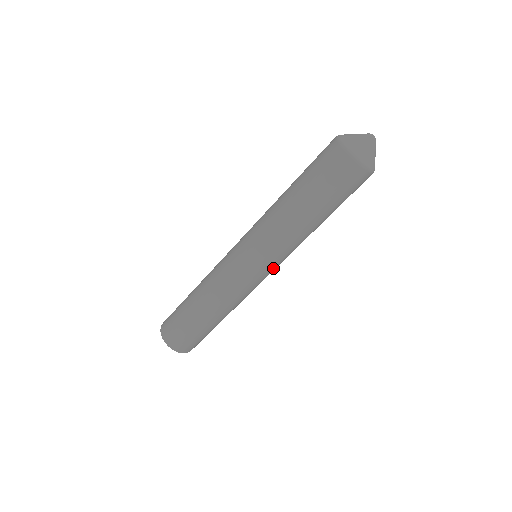
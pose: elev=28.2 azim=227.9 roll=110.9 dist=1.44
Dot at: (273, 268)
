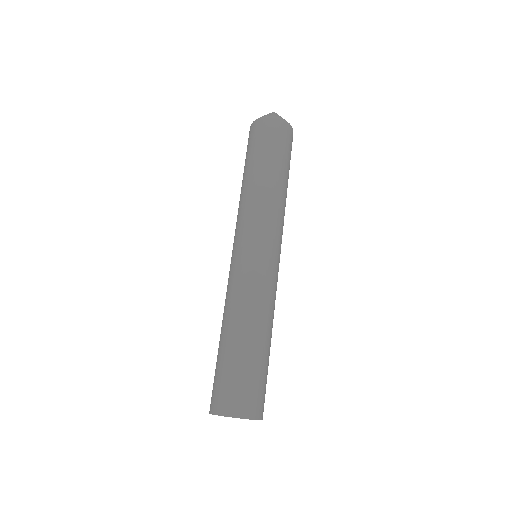
Dot at: (270, 243)
